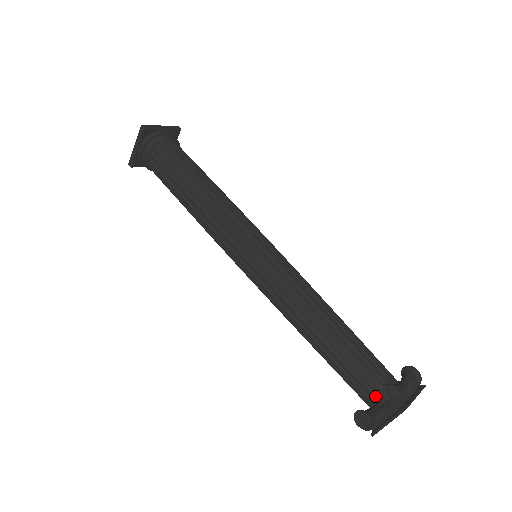
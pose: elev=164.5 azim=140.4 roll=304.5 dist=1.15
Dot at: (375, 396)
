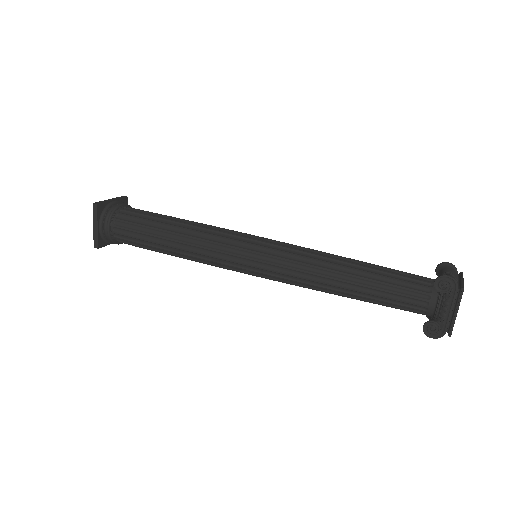
Dot at: (431, 299)
